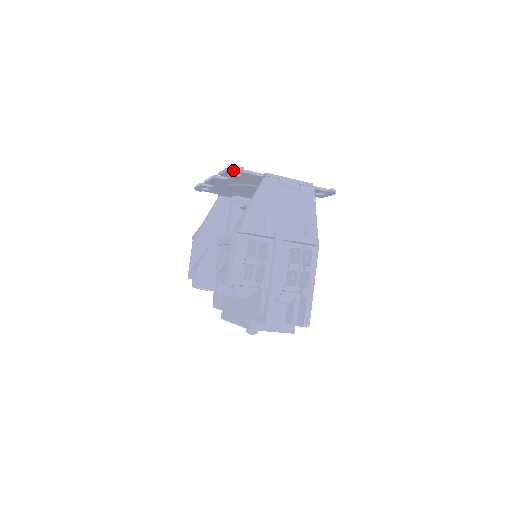
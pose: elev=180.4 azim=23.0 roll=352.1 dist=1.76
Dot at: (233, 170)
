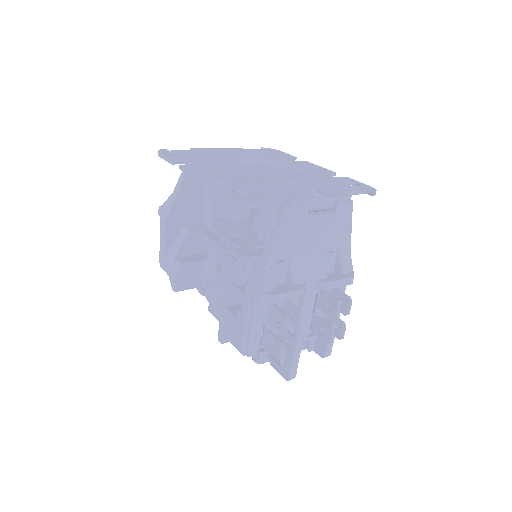
Dot at: (244, 204)
